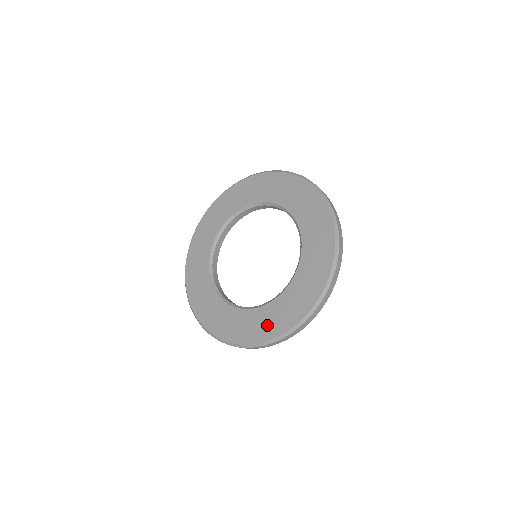
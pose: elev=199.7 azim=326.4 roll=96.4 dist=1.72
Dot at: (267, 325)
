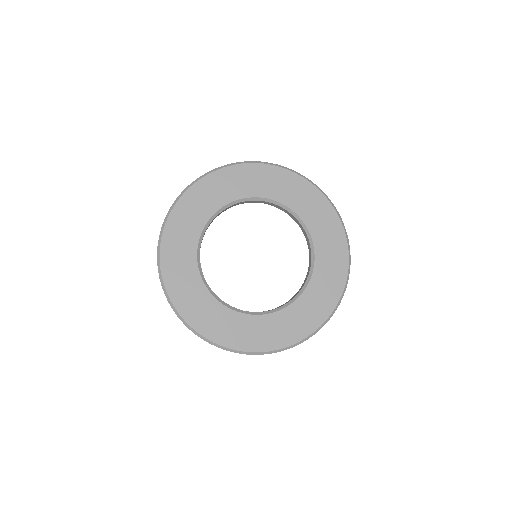
Dot at: (228, 331)
